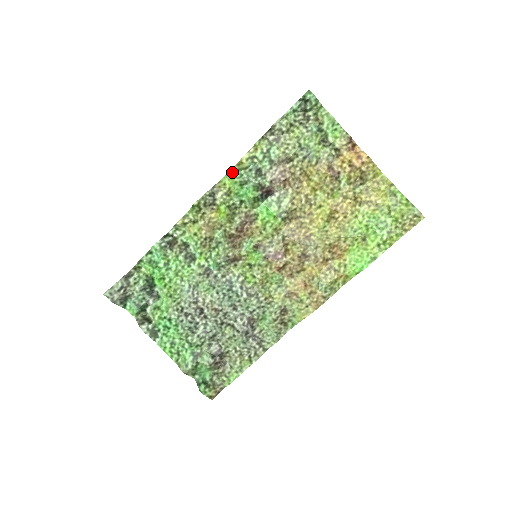
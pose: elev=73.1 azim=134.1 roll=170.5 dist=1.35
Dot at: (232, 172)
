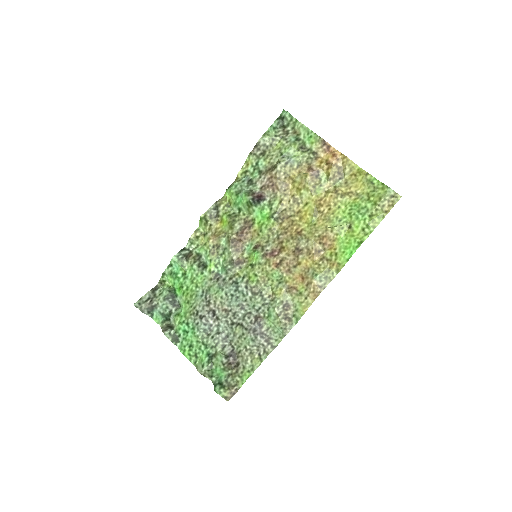
Dot at: (230, 186)
